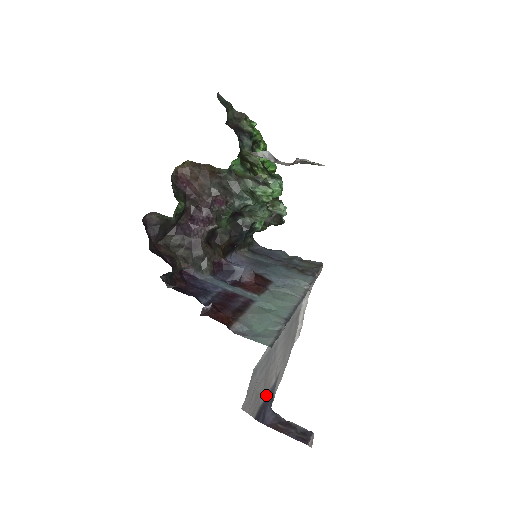
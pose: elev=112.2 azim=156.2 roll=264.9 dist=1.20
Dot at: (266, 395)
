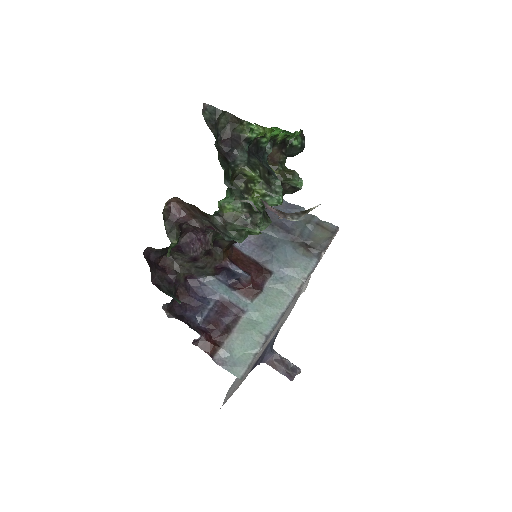
Dot at: occluded
